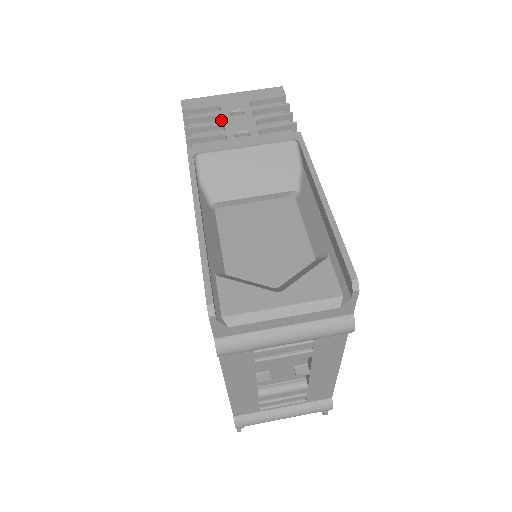
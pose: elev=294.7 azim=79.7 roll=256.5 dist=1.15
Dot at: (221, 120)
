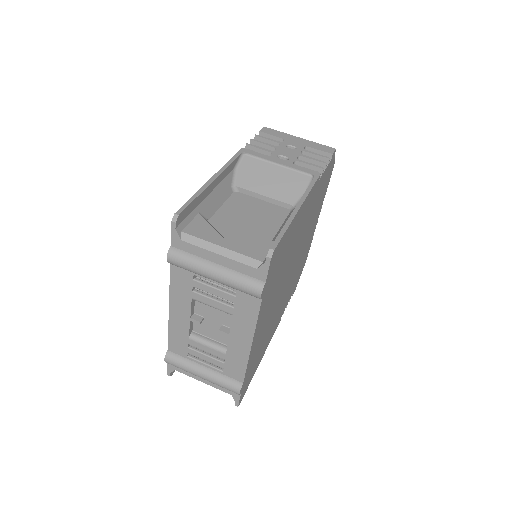
Dot at: occluded
